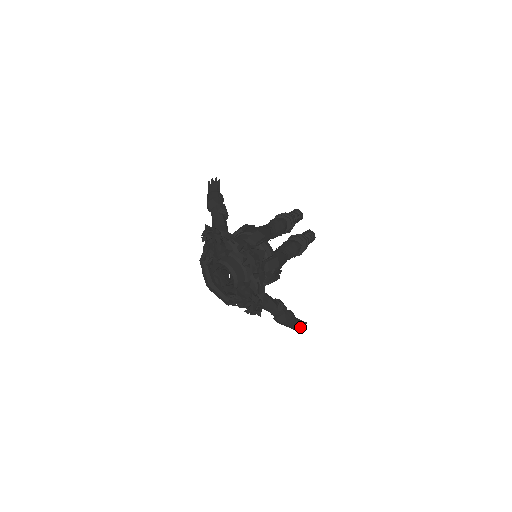
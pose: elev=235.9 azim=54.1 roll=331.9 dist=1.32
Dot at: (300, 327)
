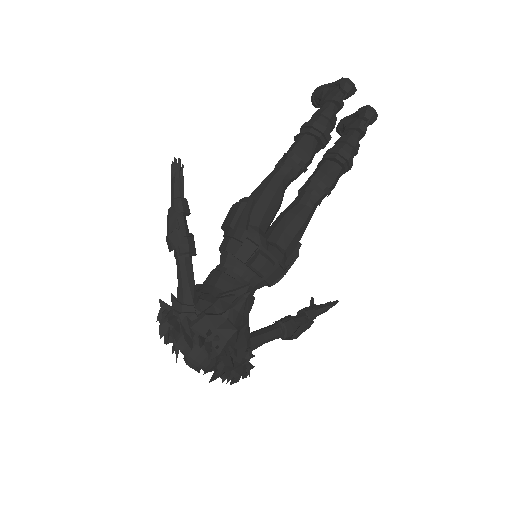
Dot at: occluded
